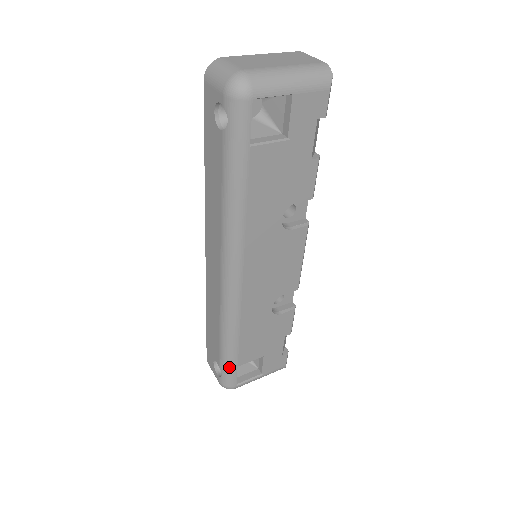
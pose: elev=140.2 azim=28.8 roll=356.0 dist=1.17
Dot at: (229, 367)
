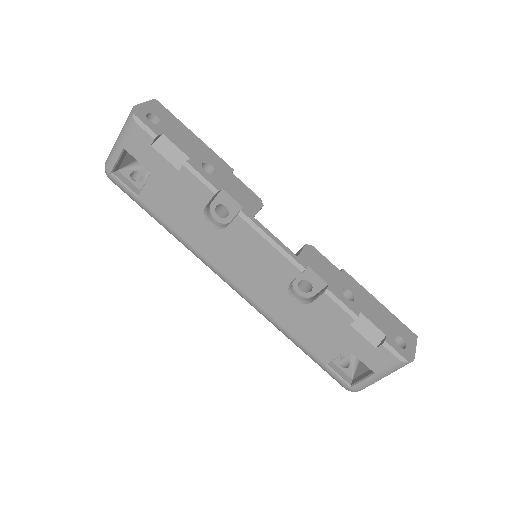
Dot at: (321, 366)
